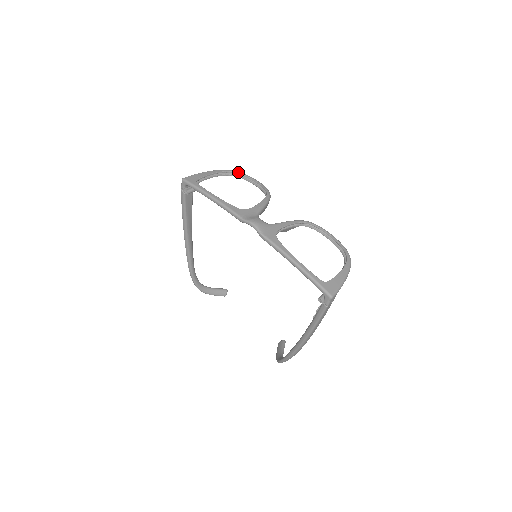
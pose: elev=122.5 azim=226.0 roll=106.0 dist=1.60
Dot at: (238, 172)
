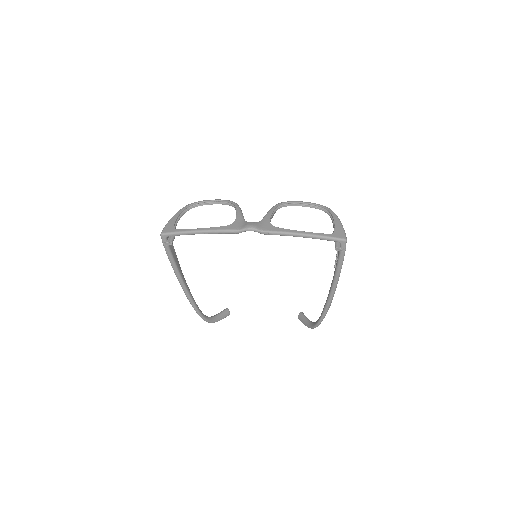
Dot at: (194, 203)
